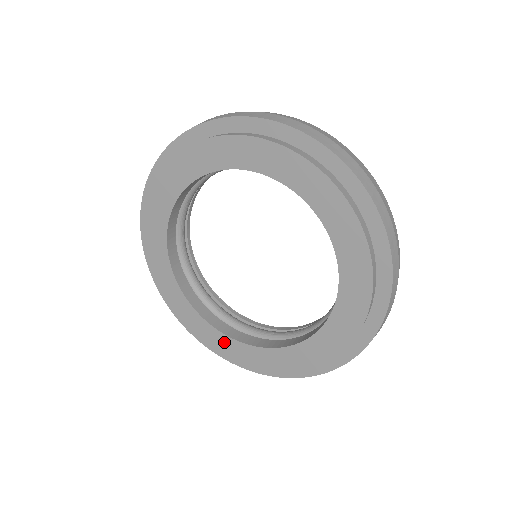
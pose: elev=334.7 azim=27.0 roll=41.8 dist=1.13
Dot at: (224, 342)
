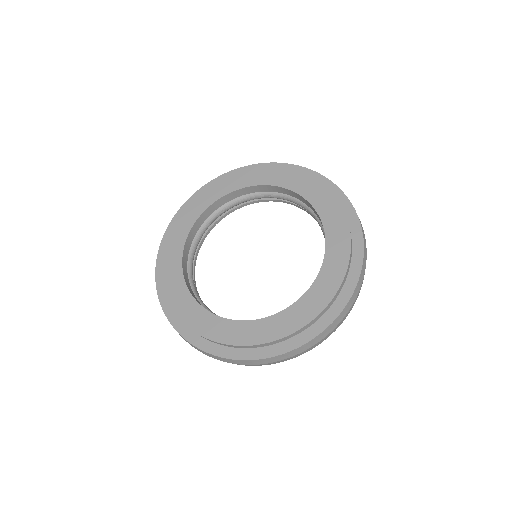
Dot at: (195, 311)
